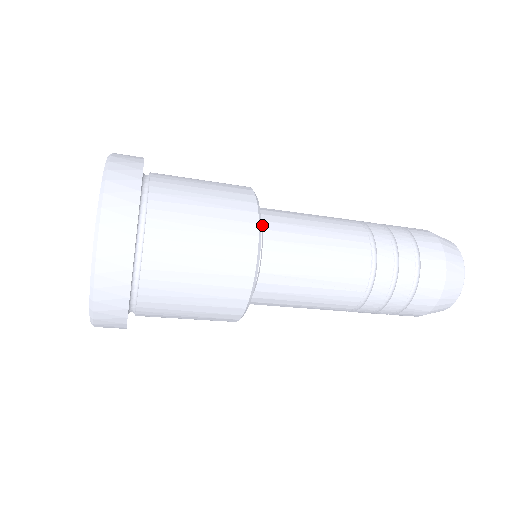
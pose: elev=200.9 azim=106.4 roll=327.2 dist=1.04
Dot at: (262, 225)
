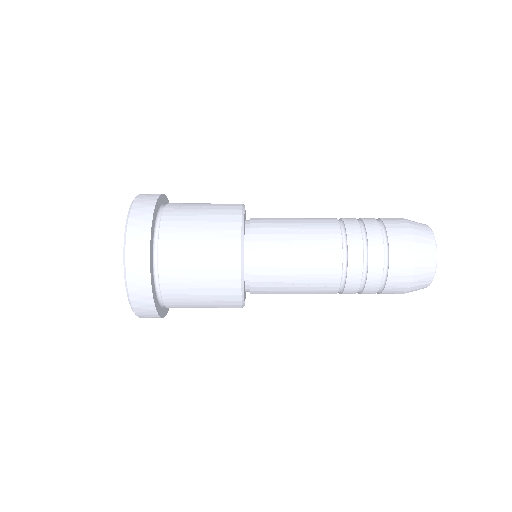
Dot at: occluded
